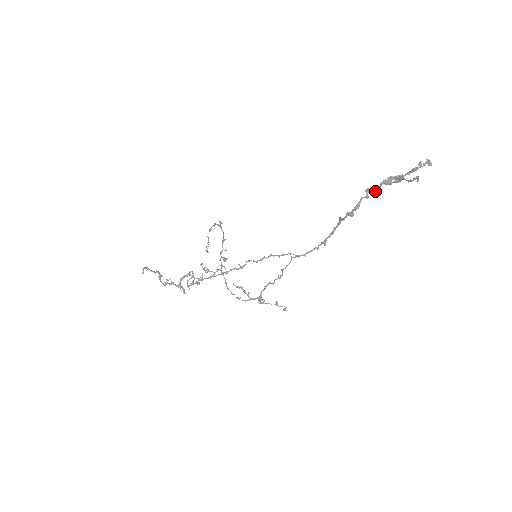
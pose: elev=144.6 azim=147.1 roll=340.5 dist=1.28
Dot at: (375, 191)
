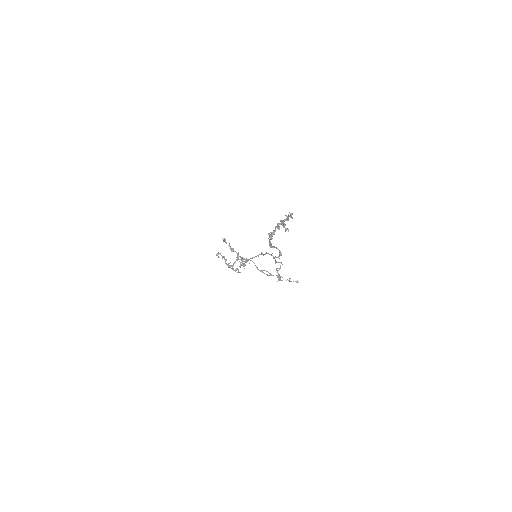
Dot at: (272, 236)
